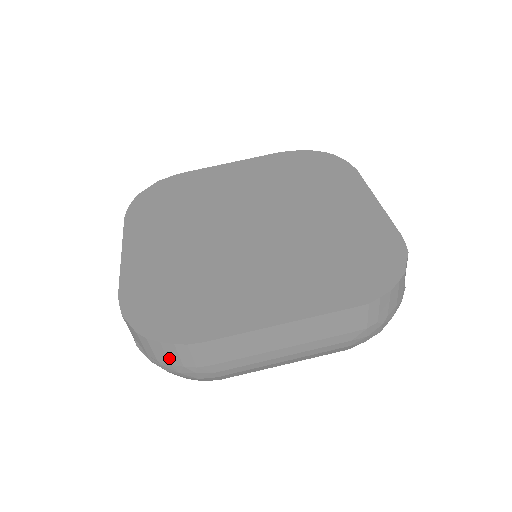
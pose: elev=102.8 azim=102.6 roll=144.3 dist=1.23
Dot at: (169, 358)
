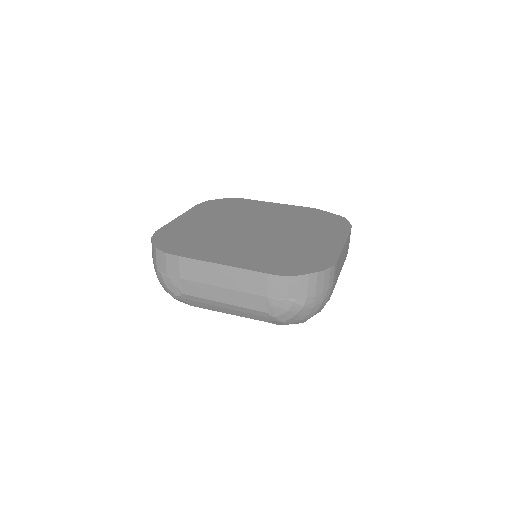
Dot at: (324, 288)
